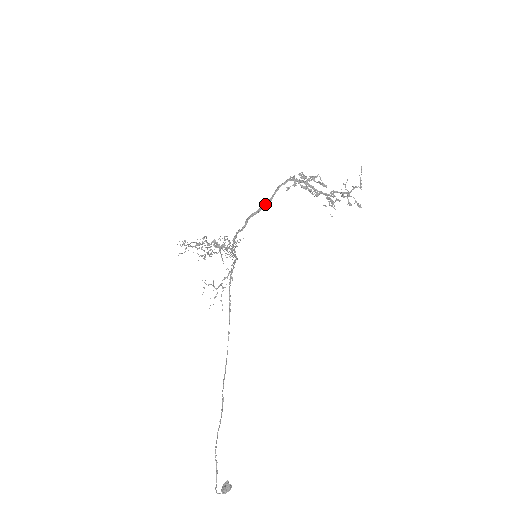
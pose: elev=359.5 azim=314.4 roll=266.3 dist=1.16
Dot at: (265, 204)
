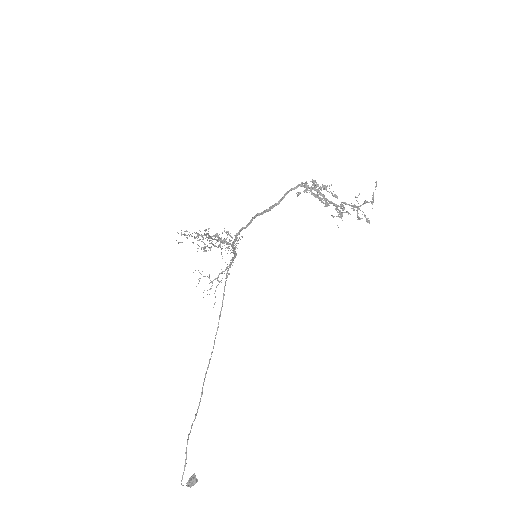
Dot at: (273, 206)
